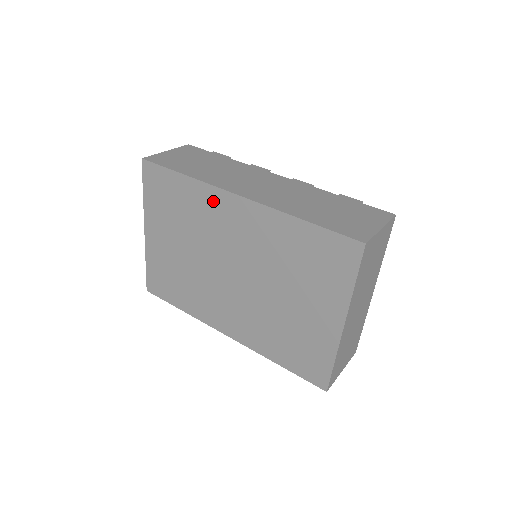
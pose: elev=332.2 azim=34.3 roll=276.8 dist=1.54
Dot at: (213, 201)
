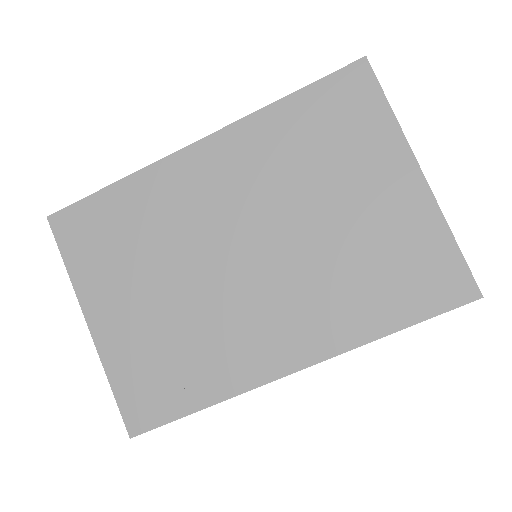
Dot at: (168, 179)
